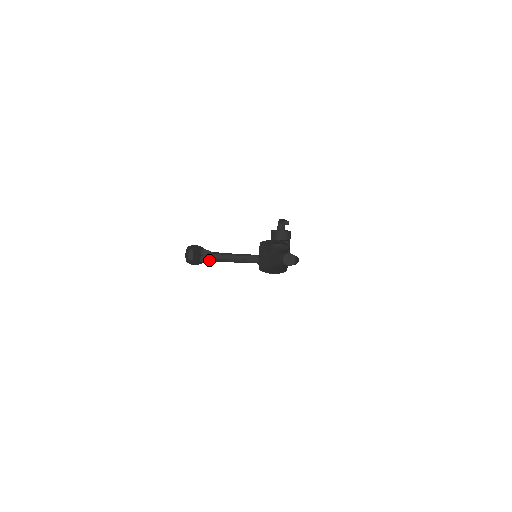
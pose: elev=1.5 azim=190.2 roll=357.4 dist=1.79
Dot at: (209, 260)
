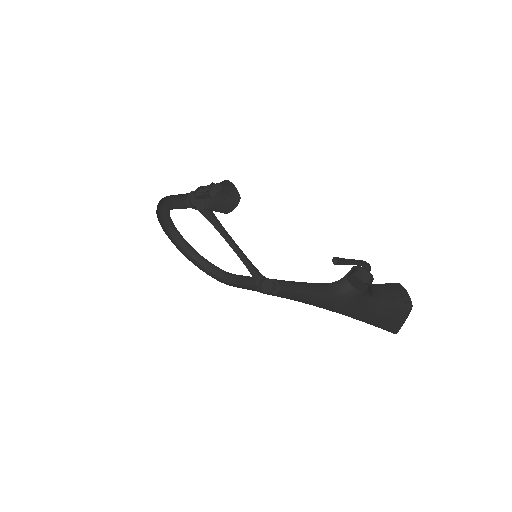
Dot at: (194, 207)
